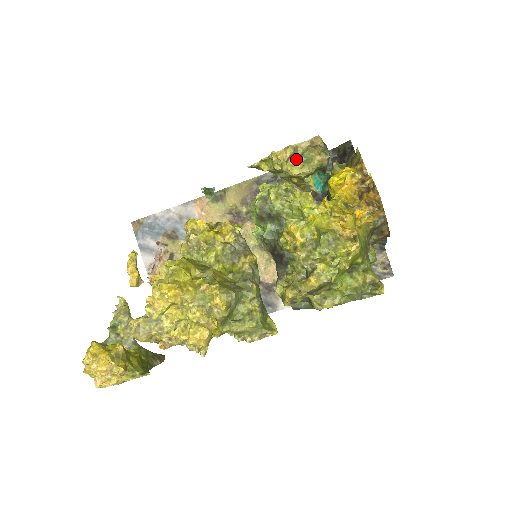
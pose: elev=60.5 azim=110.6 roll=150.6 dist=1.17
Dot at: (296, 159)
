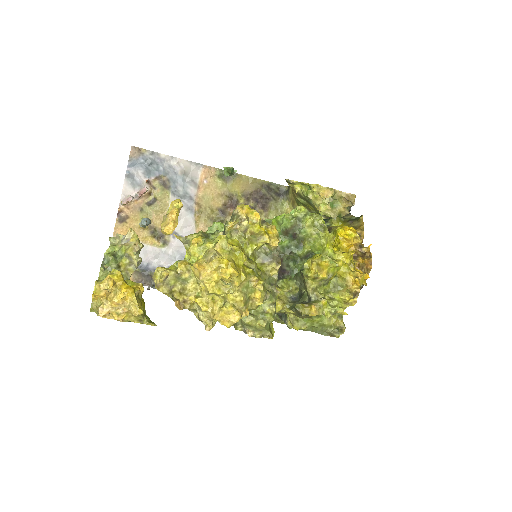
Dot at: (330, 201)
